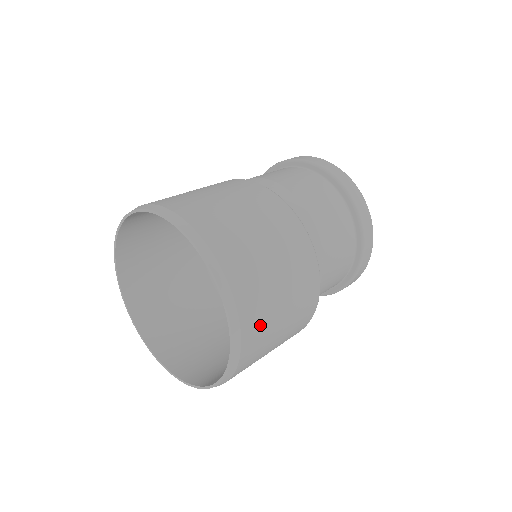
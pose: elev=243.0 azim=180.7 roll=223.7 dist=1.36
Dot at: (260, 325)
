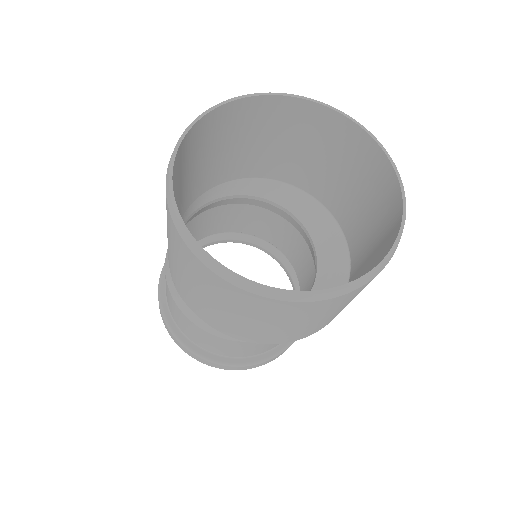
Dot at: occluded
